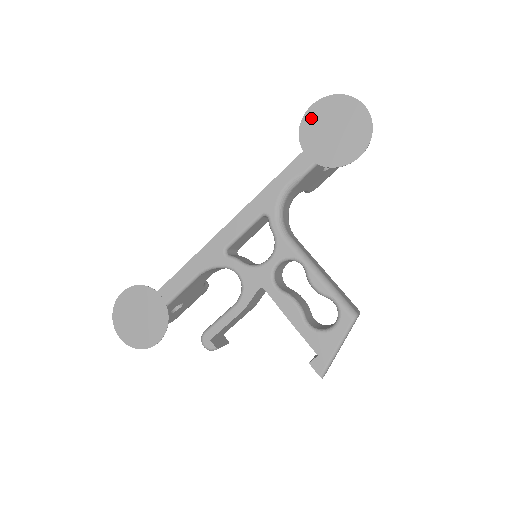
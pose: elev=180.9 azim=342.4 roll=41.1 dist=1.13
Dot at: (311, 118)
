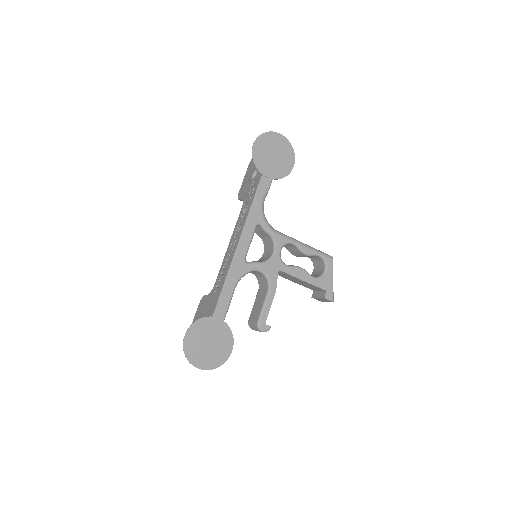
Dot at: (257, 152)
